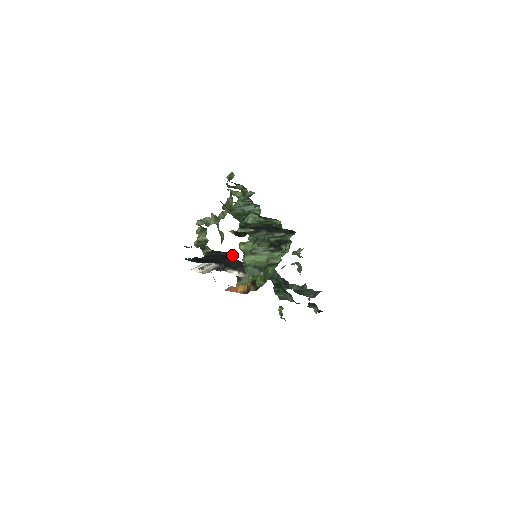
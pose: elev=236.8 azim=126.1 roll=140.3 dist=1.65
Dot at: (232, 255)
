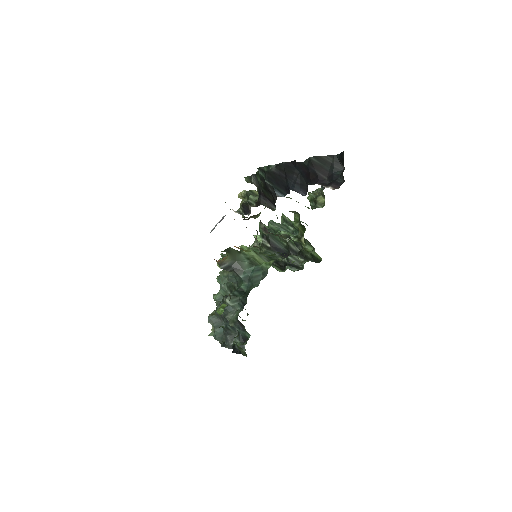
Dot at: (341, 173)
